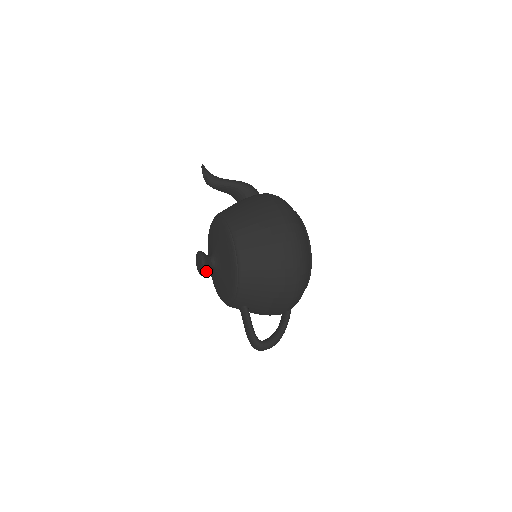
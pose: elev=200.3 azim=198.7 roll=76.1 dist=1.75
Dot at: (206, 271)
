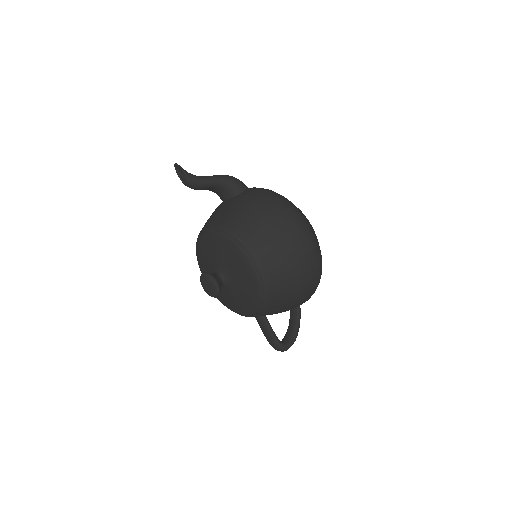
Dot at: (219, 293)
